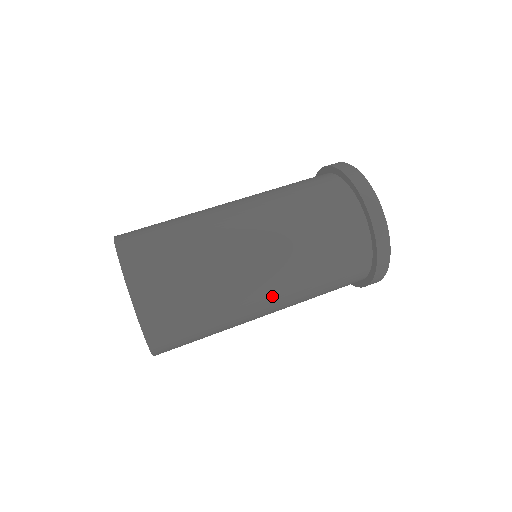
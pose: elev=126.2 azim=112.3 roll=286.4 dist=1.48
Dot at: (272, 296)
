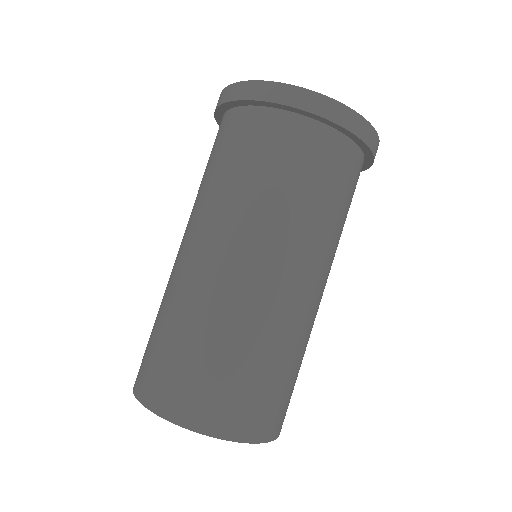
Dot at: occluded
